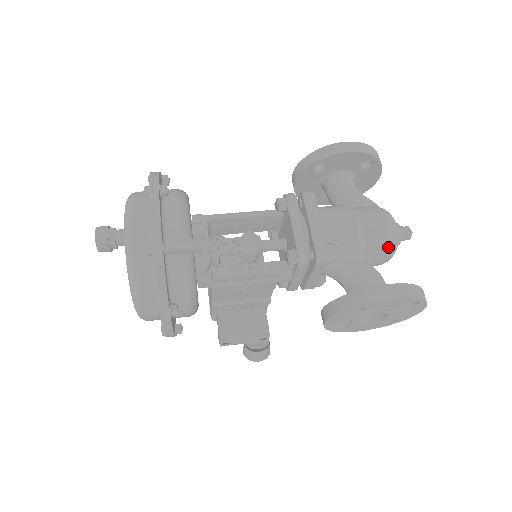
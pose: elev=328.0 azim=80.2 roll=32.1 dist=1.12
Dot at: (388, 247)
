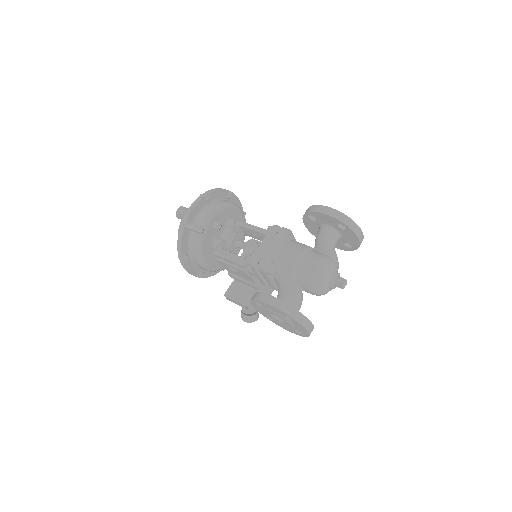
Dot at: (311, 282)
